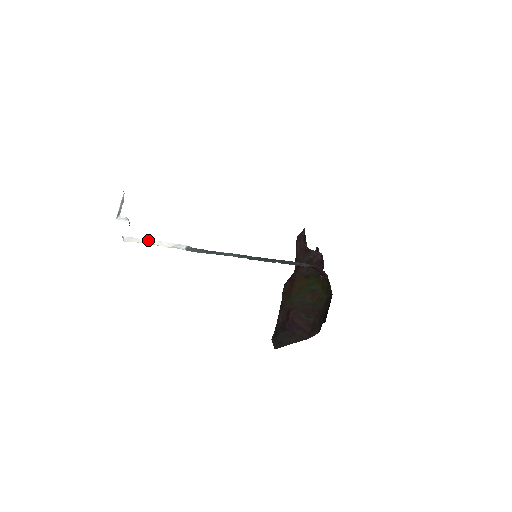
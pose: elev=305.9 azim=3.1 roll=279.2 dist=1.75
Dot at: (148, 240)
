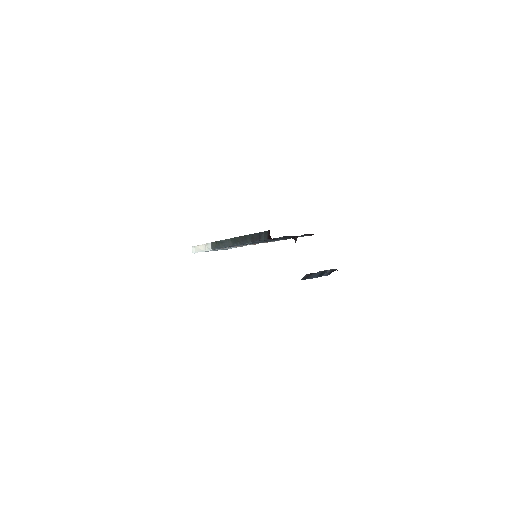
Dot at: (199, 246)
